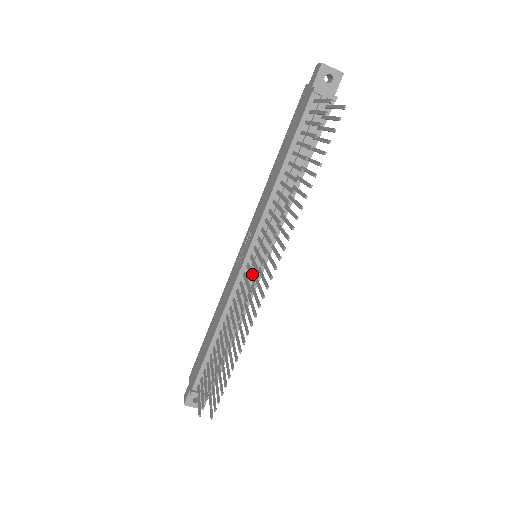
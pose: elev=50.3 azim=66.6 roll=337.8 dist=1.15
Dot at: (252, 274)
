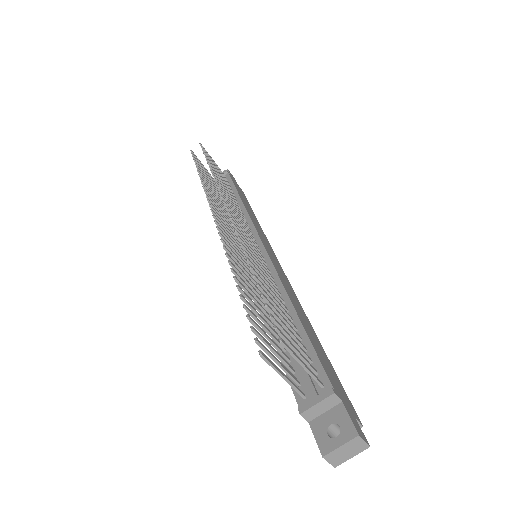
Dot at: (228, 238)
